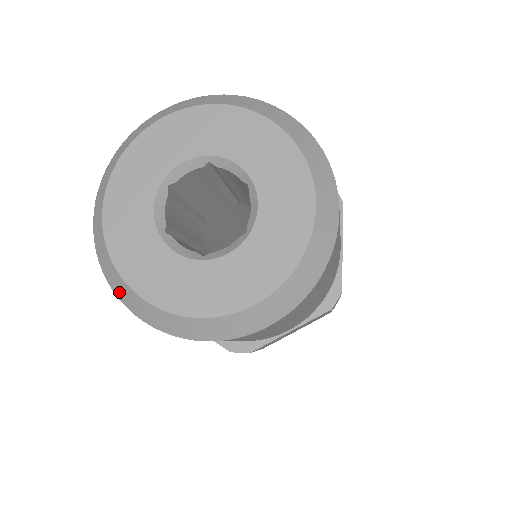
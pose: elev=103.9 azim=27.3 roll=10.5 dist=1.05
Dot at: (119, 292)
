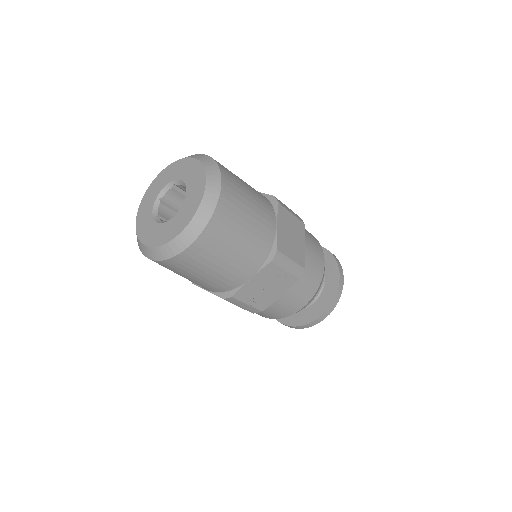
Dot at: occluded
